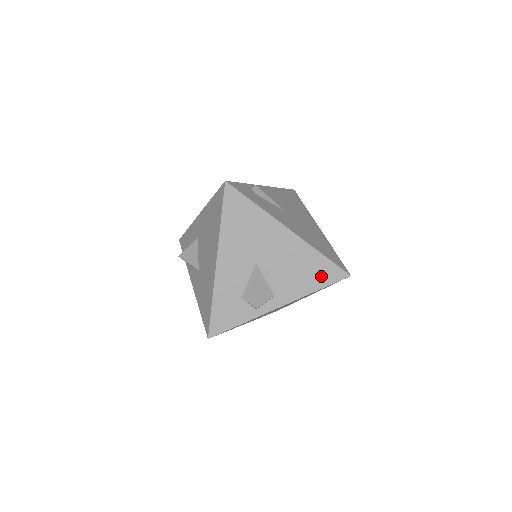
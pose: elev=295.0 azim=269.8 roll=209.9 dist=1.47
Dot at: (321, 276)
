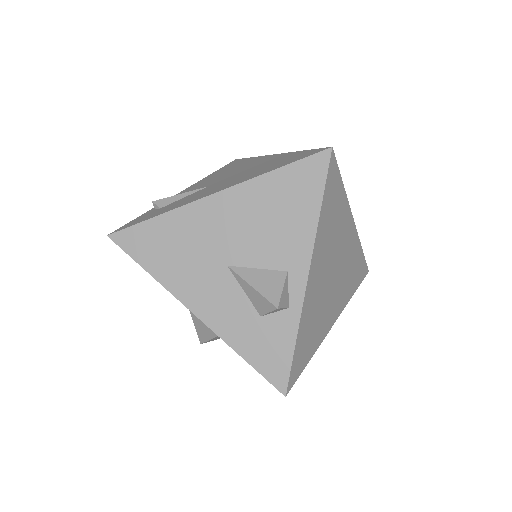
Dot at: (303, 190)
